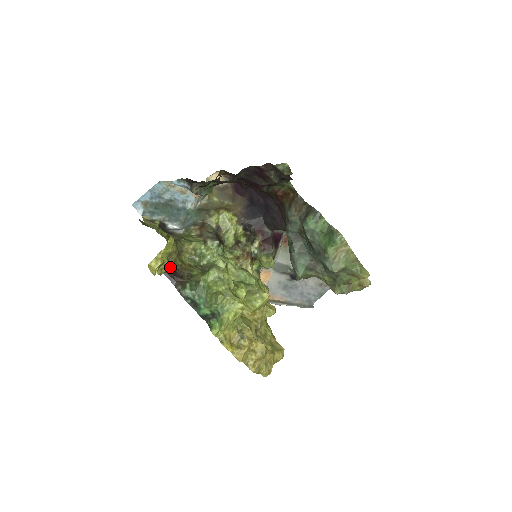
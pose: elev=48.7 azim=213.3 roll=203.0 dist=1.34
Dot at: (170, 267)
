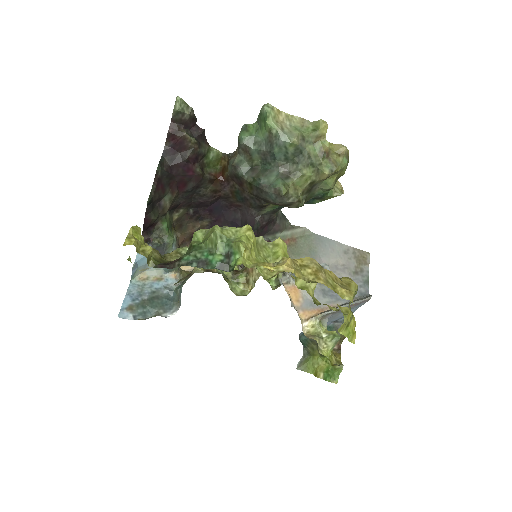
Dot at: (157, 261)
